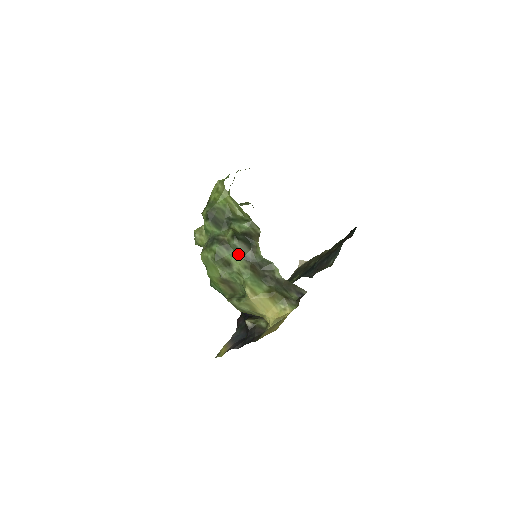
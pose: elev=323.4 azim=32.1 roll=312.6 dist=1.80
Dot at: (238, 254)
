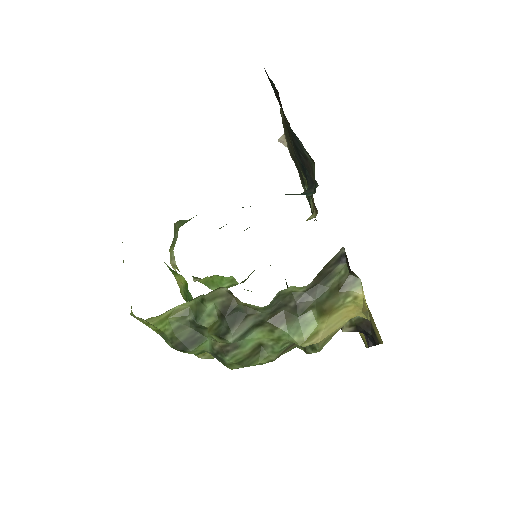
Dot at: (249, 334)
